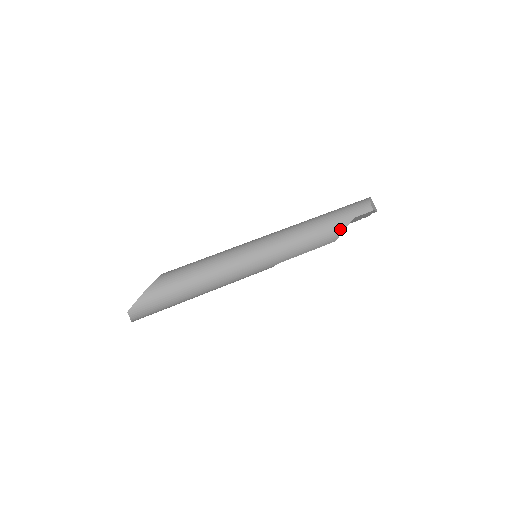
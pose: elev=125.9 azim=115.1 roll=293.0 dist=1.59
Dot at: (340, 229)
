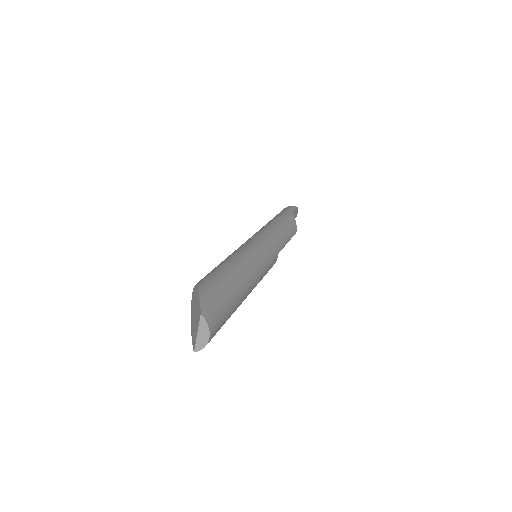
Dot at: (292, 219)
